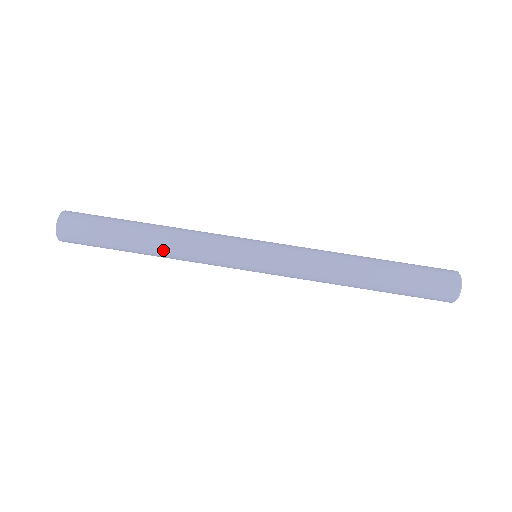
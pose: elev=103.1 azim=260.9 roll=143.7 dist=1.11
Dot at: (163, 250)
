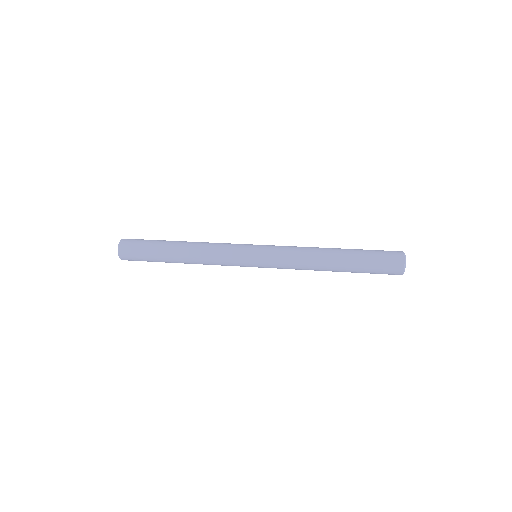
Dot at: (191, 247)
